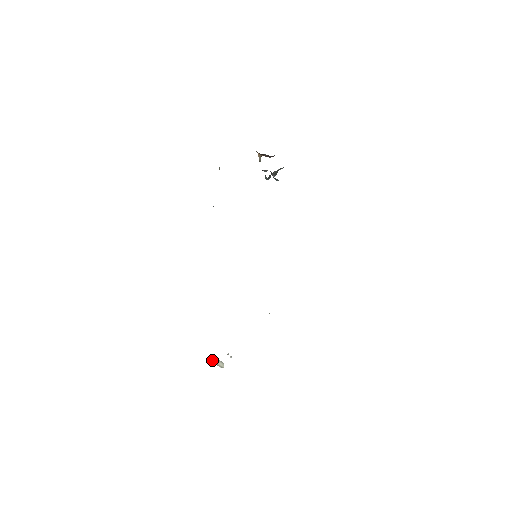
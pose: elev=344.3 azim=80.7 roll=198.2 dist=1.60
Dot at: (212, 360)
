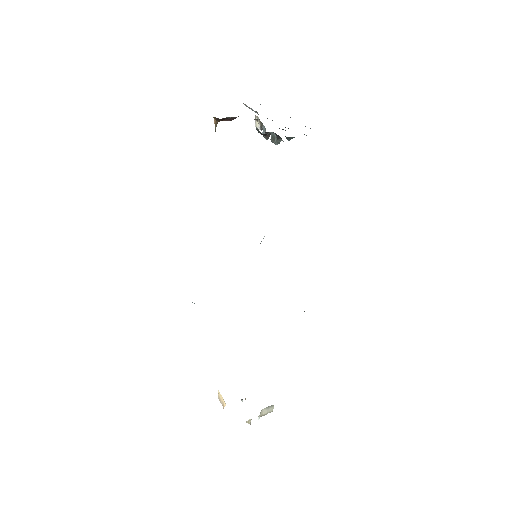
Dot at: (260, 415)
